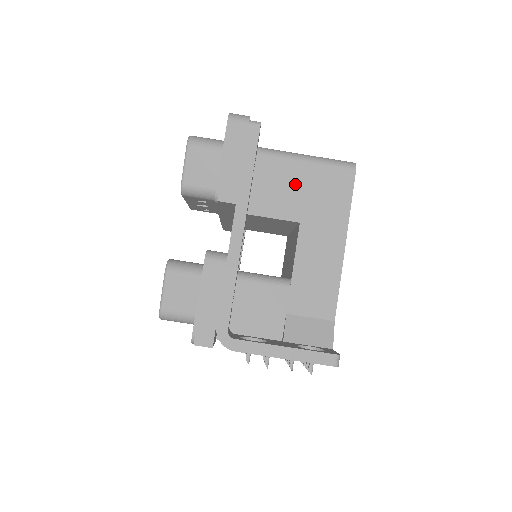
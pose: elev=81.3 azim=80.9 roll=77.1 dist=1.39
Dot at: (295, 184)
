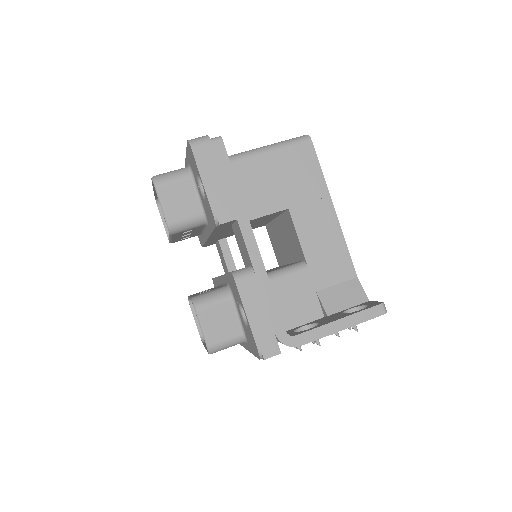
Dot at: (268, 177)
